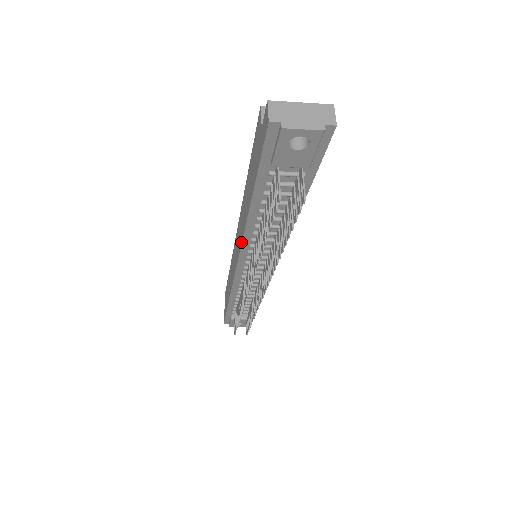
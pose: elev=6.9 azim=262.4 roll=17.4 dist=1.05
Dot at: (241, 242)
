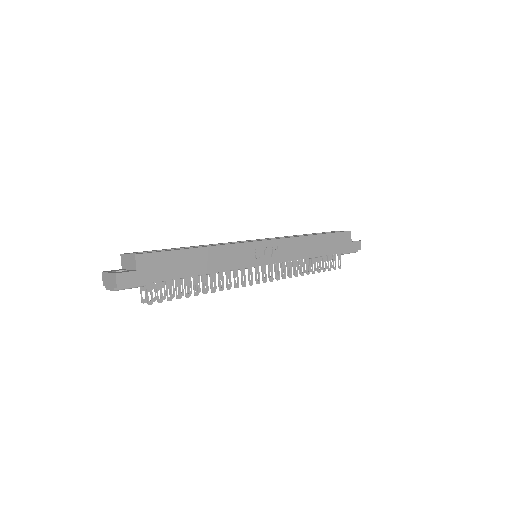
Dot at: occluded
